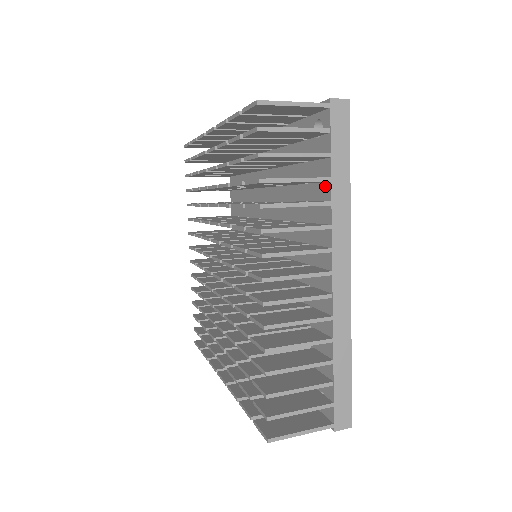
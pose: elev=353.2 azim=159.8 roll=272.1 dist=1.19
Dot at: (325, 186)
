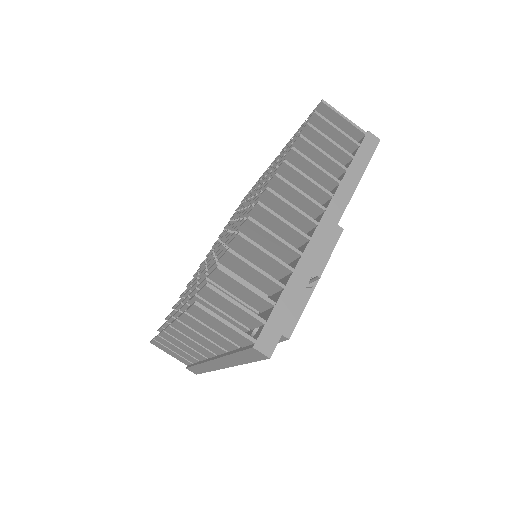
Dot at: (341, 177)
